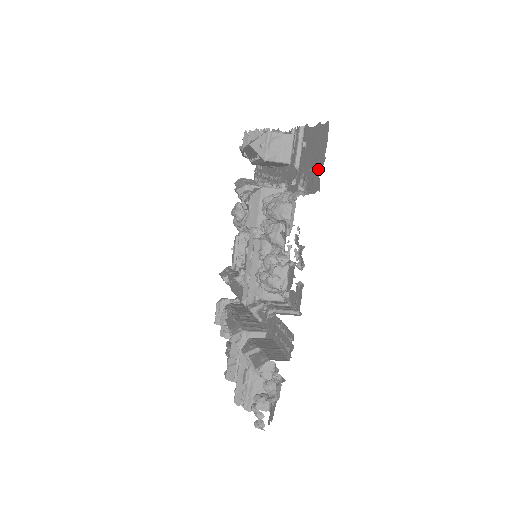
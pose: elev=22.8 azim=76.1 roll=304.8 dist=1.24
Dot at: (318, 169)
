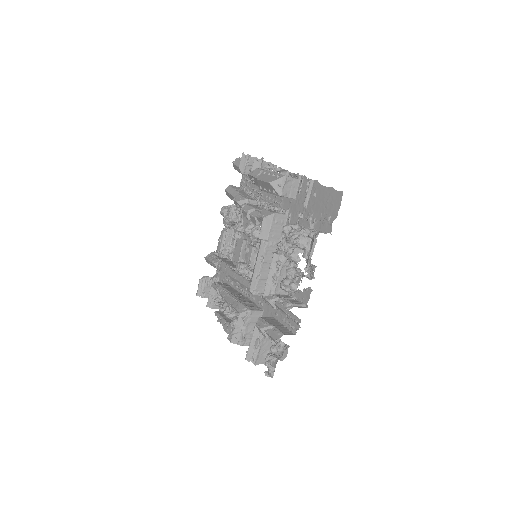
Dot at: (330, 219)
